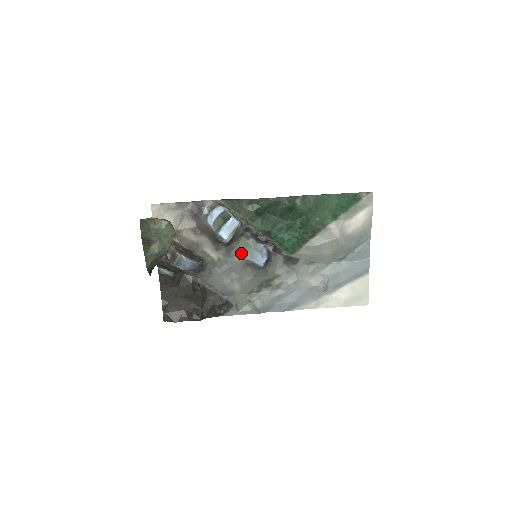
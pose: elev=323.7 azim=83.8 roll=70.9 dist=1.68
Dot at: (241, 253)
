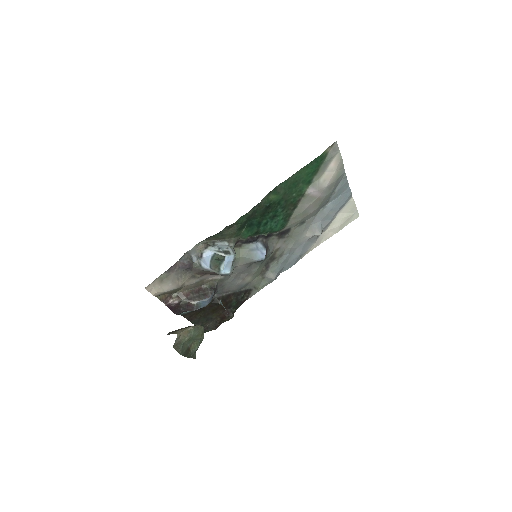
Dot at: (241, 261)
